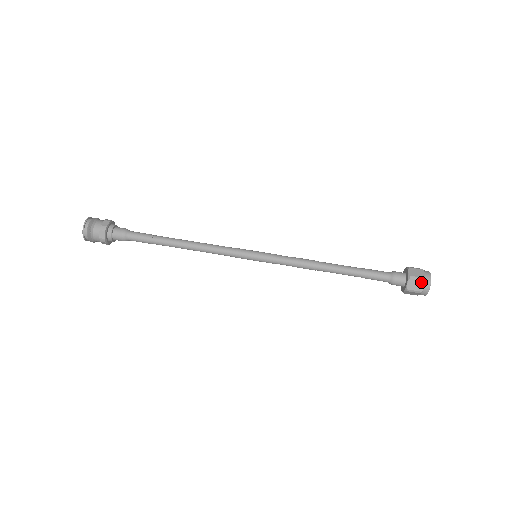
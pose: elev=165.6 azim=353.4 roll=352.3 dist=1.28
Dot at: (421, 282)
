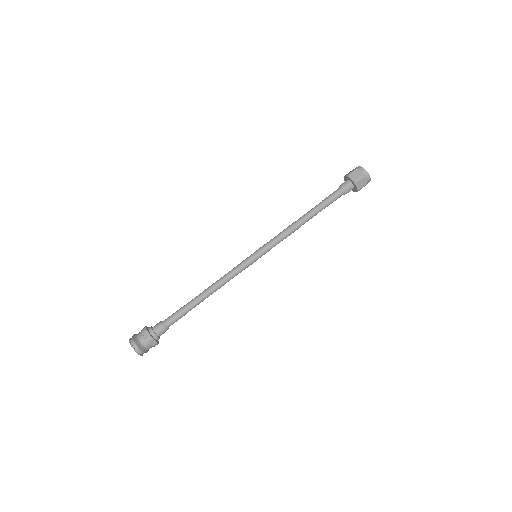
Dot at: (363, 179)
